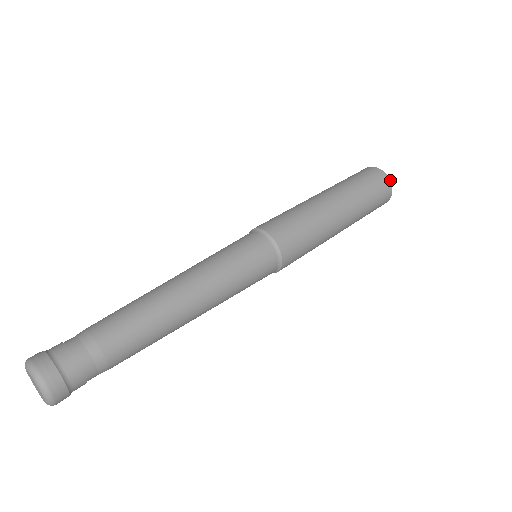
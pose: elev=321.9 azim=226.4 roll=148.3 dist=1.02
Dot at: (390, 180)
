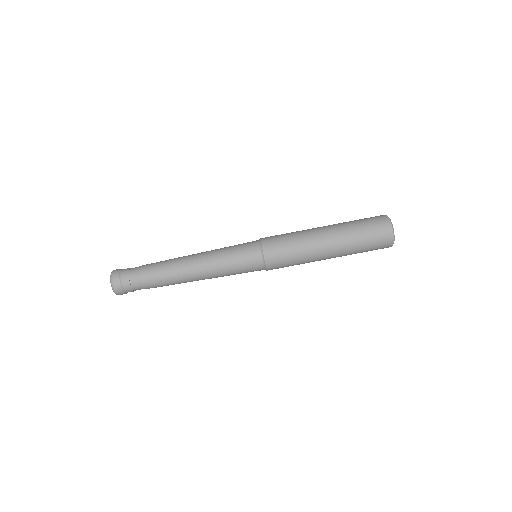
Dot at: occluded
